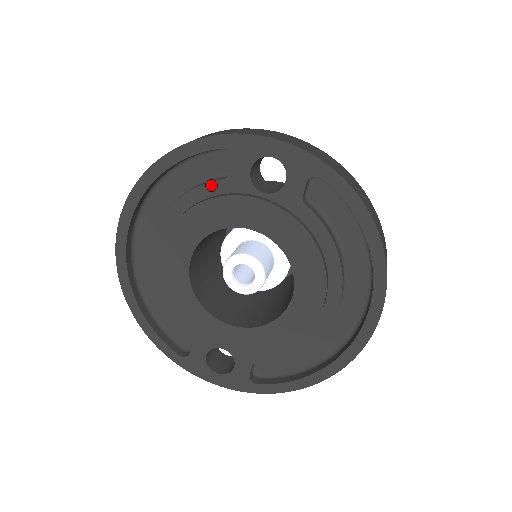
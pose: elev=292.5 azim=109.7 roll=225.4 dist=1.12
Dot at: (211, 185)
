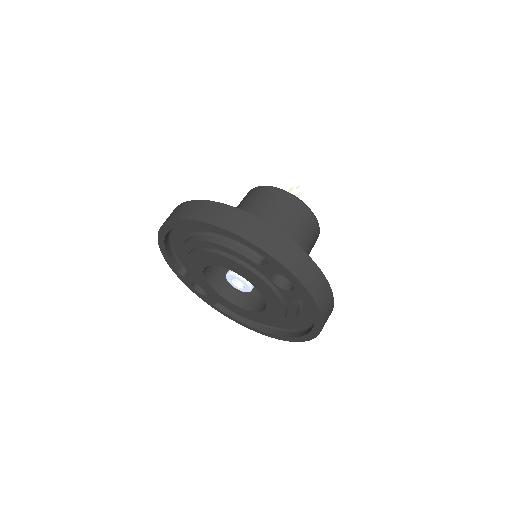
Dot at: (246, 258)
